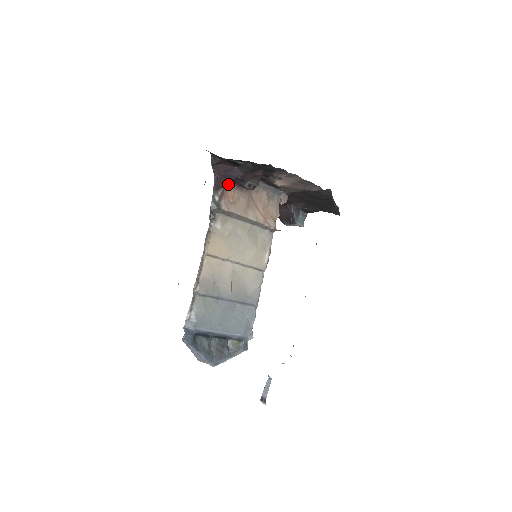
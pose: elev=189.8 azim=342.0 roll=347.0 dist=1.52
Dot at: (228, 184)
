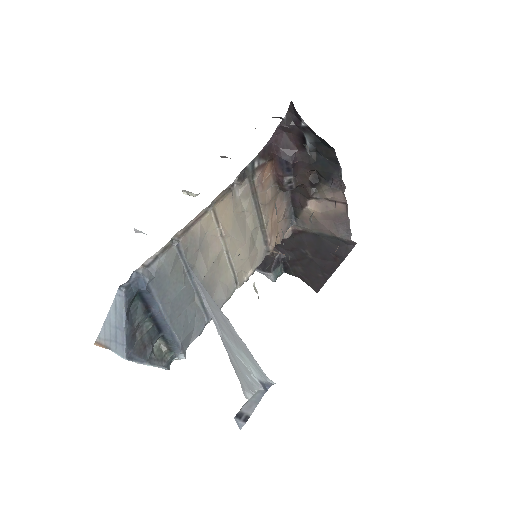
Dot at: (271, 163)
